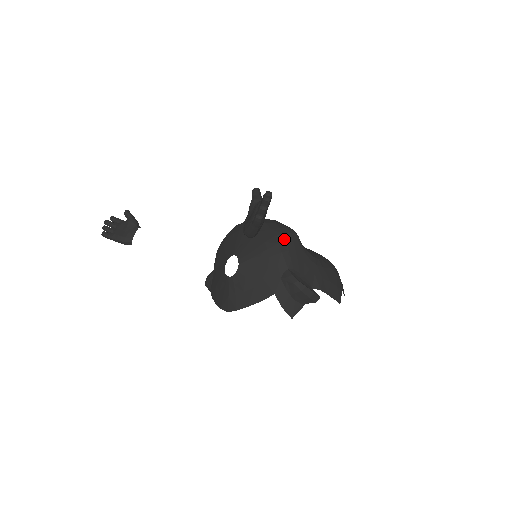
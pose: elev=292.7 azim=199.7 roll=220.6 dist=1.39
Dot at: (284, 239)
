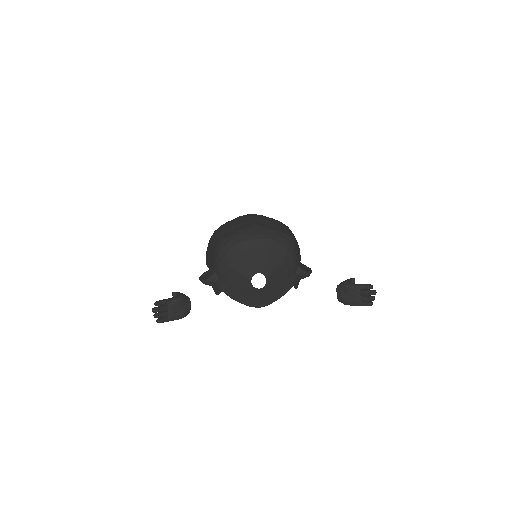
Dot at: (293, 249)
